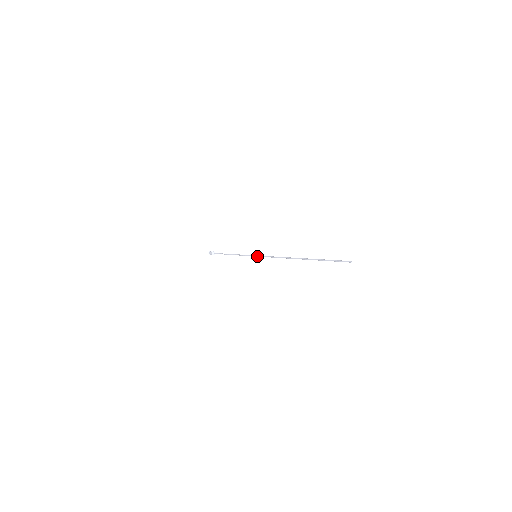
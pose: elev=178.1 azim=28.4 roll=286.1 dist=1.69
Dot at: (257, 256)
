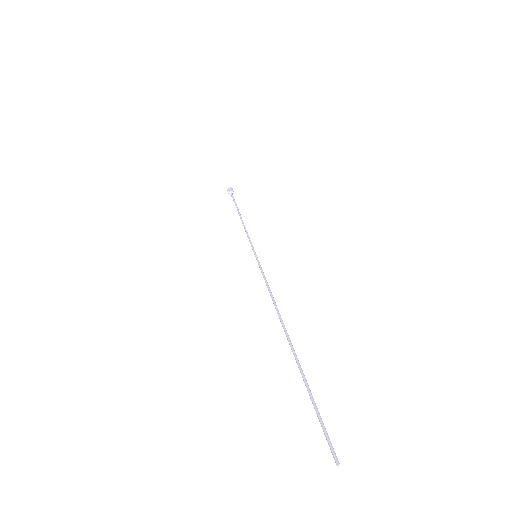
Dot at: occluded
